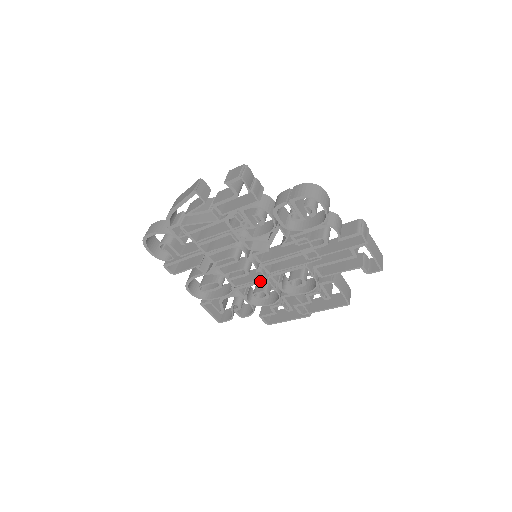
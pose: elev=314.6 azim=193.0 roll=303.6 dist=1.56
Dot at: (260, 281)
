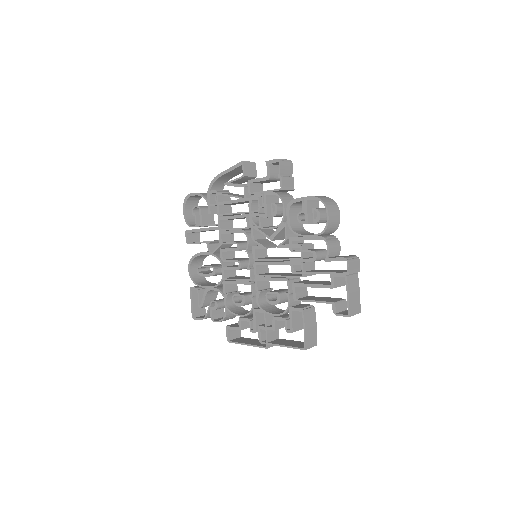
Dot at: (245, 281)
